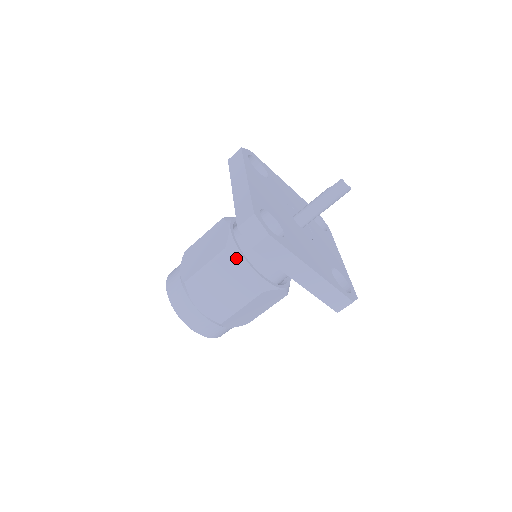
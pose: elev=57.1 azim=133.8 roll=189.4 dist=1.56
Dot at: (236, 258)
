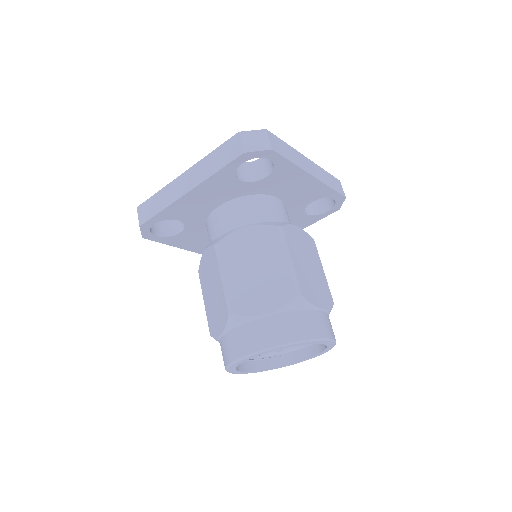
Dot at: (201, 263)
